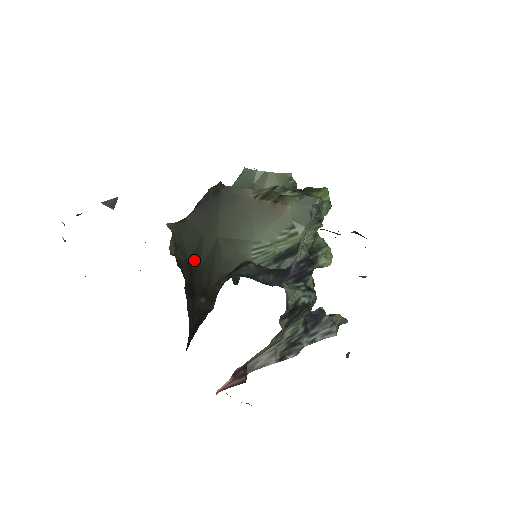
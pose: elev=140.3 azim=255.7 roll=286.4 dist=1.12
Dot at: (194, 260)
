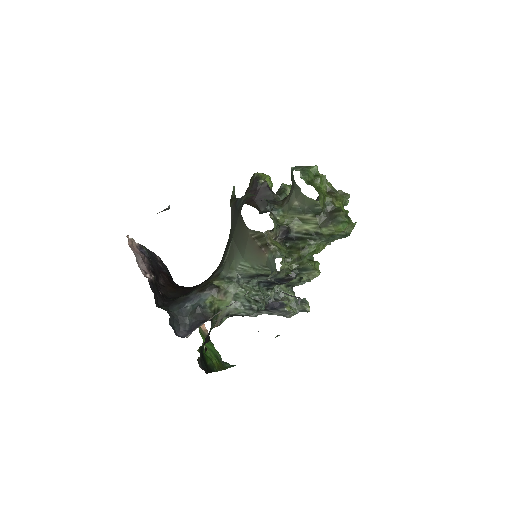
Dot at: occluded
